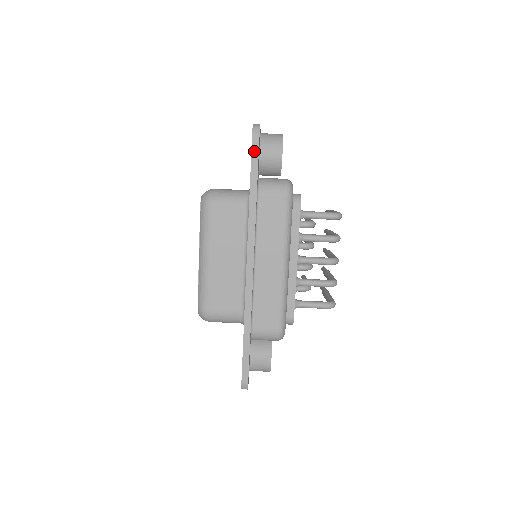
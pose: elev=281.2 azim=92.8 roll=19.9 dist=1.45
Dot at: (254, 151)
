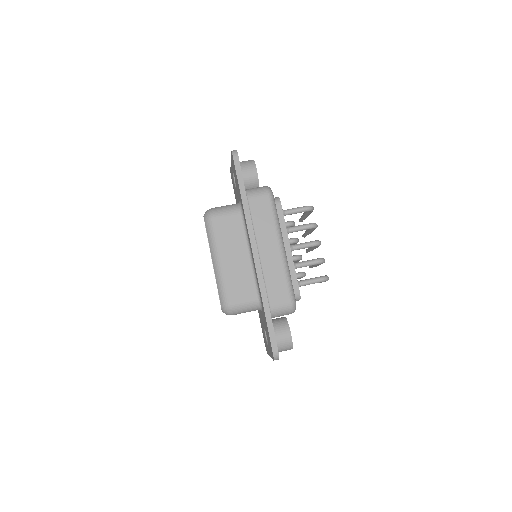
Dot at: (237, 168)
